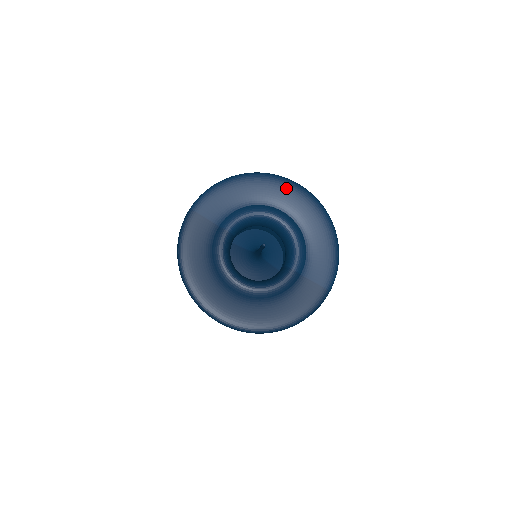
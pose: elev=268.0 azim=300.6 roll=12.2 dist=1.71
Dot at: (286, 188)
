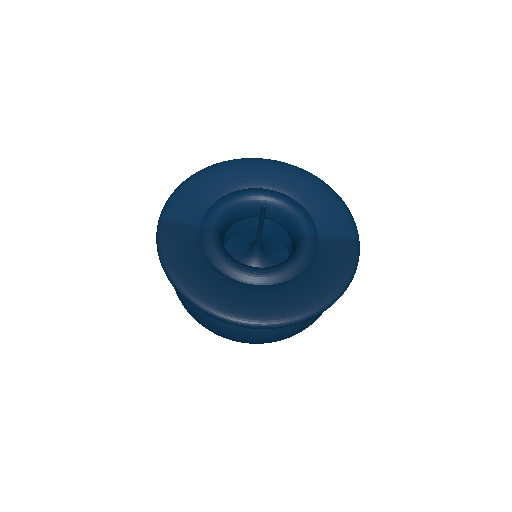
Dot at: (253, 165)
